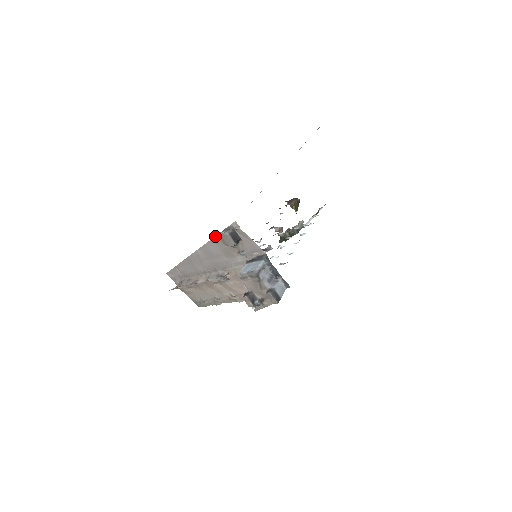
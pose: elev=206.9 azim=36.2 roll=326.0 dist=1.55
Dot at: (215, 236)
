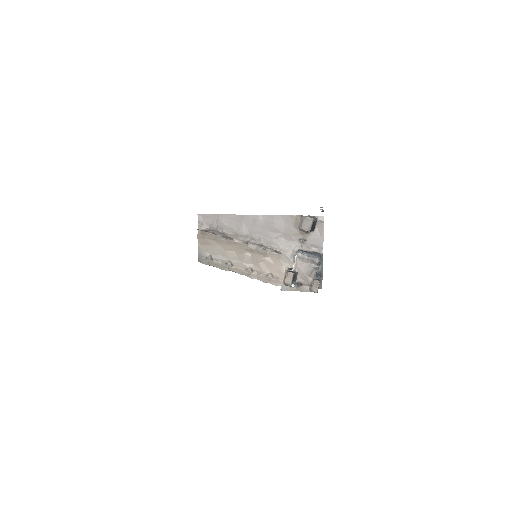
Dot at: (293, 215)
